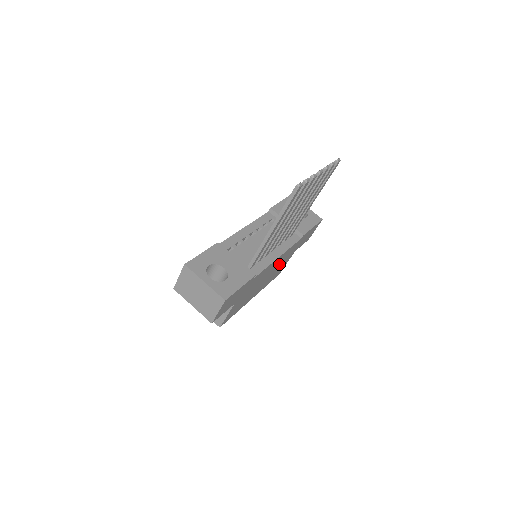
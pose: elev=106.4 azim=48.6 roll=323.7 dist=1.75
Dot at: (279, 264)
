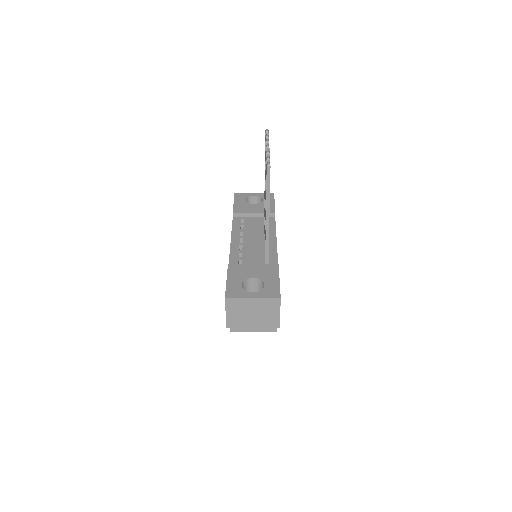
Dot at: occluded
